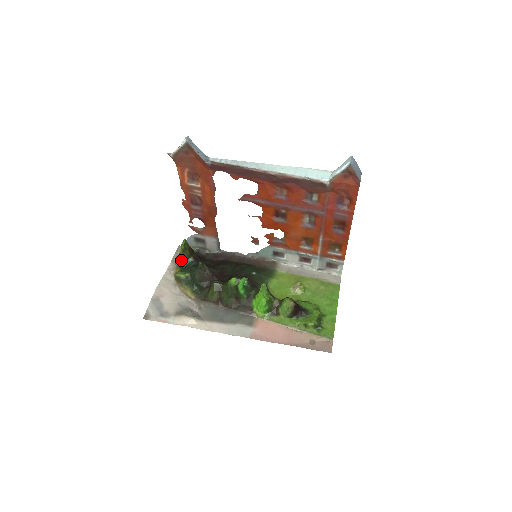
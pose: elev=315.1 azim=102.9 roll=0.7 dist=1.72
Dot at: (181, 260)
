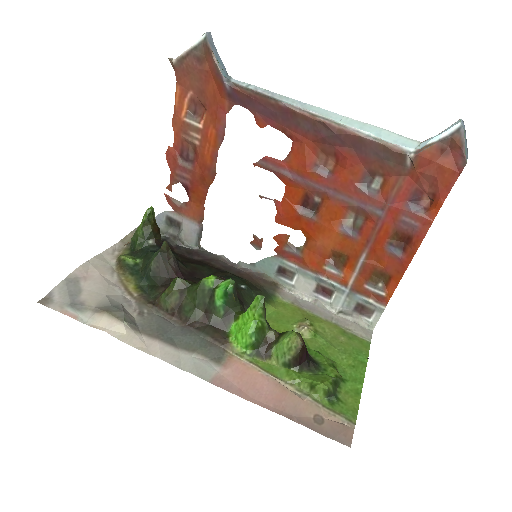
Dot at: (136, 239)
